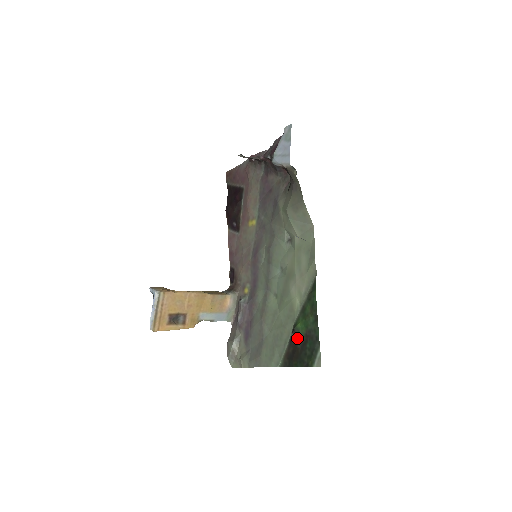
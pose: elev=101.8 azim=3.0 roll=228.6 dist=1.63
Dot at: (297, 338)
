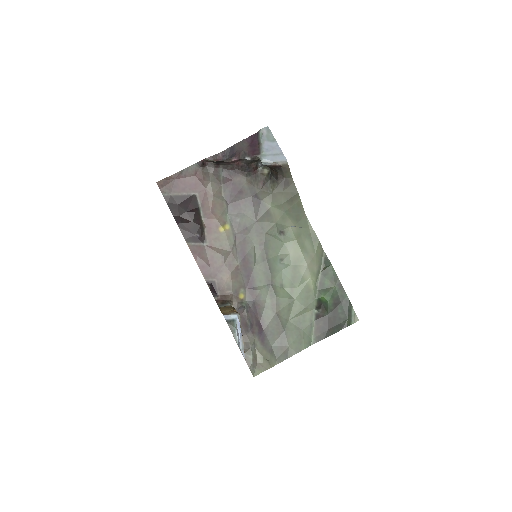
Dot at: (326, 310)
